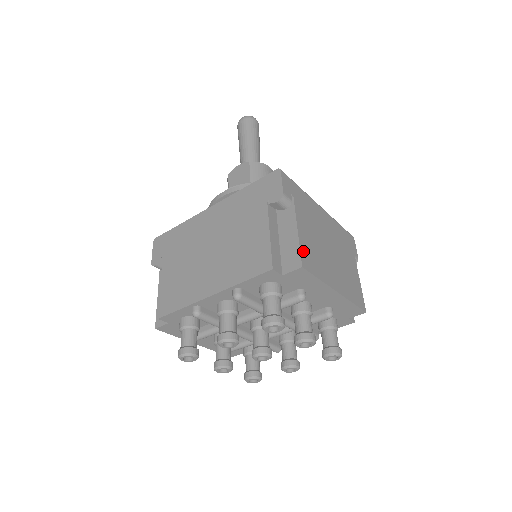
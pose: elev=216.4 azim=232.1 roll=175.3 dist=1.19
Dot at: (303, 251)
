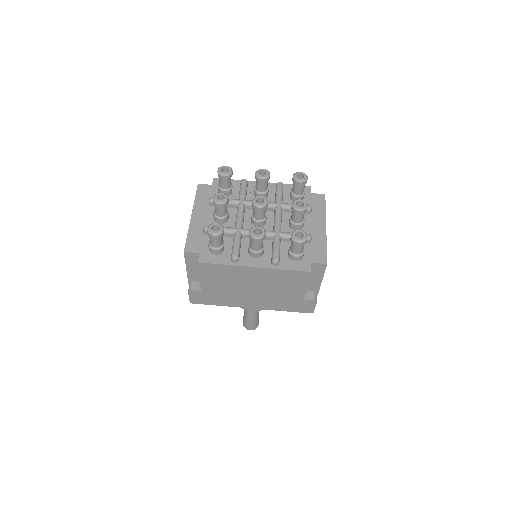
Dot at: occluded
